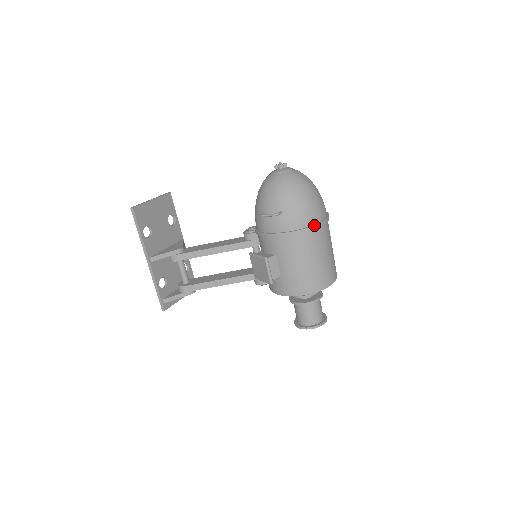
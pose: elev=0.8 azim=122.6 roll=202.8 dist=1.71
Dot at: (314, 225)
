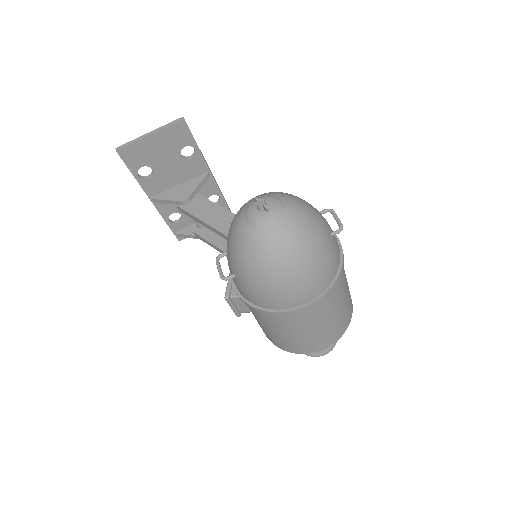
Dot at: (276, 312)
